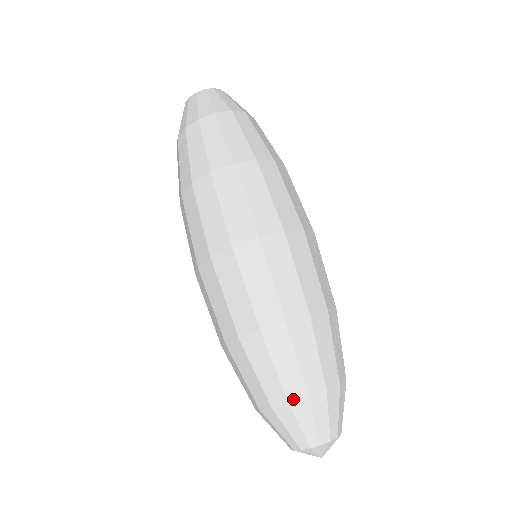
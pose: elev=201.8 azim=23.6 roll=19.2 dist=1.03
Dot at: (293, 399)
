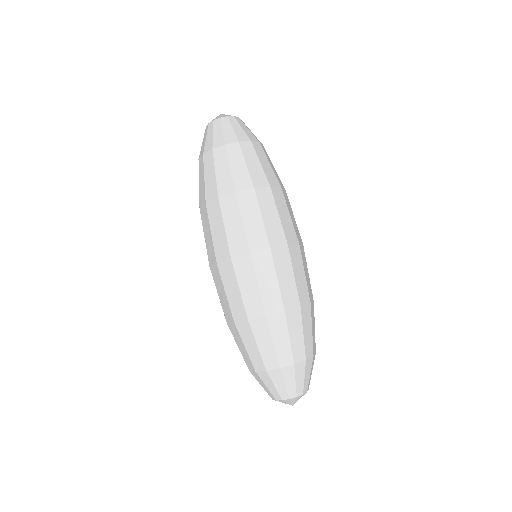
Dot at: (297, 361)
